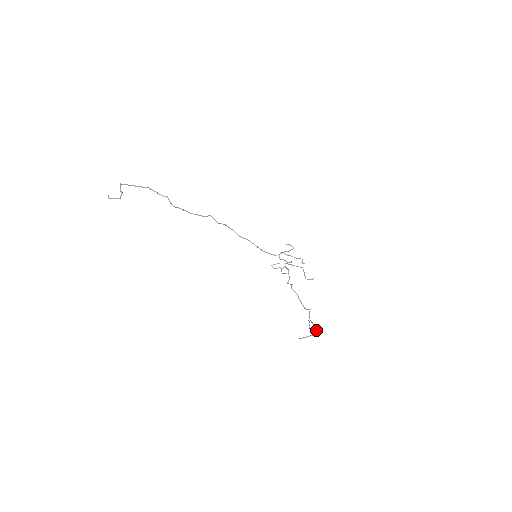
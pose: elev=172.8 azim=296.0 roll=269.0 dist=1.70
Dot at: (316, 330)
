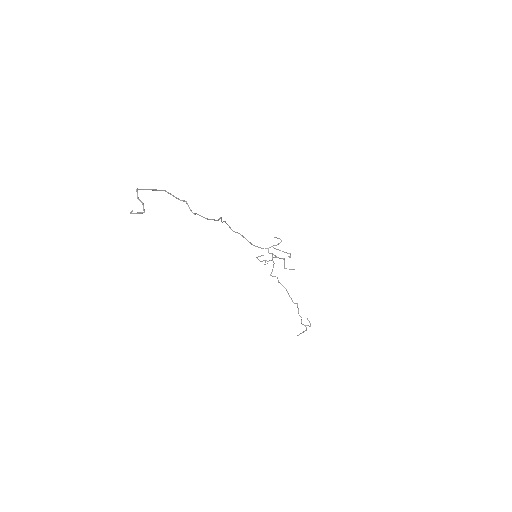
Dot at: occluded
